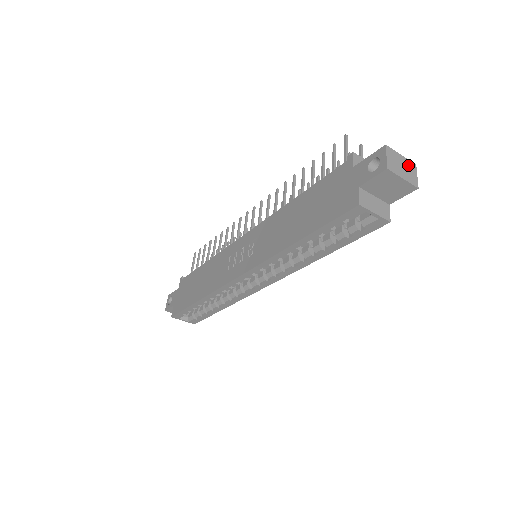
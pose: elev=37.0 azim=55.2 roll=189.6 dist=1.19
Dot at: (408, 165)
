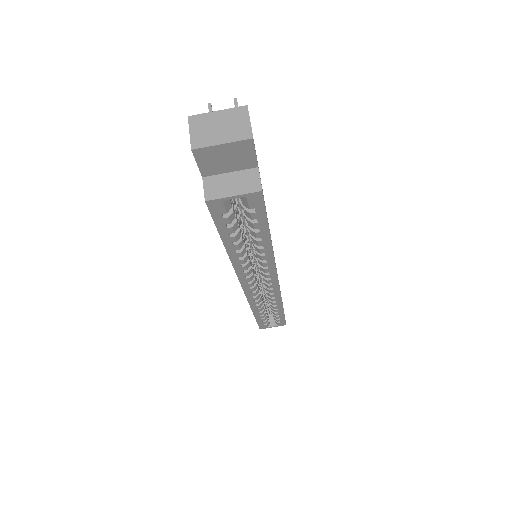
Dot at: (231, 117)
